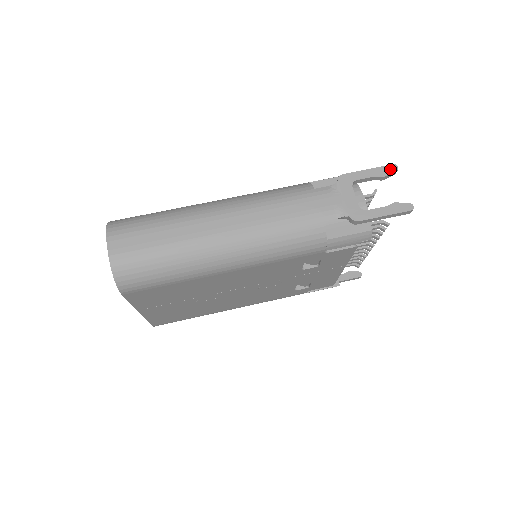
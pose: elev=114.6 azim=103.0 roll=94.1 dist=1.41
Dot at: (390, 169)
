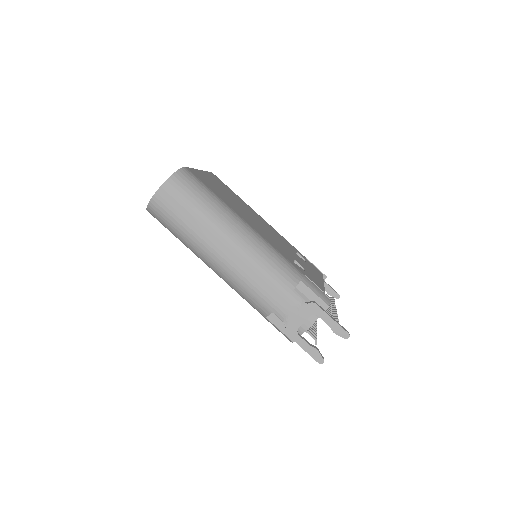
Dot at: (343, 333)
